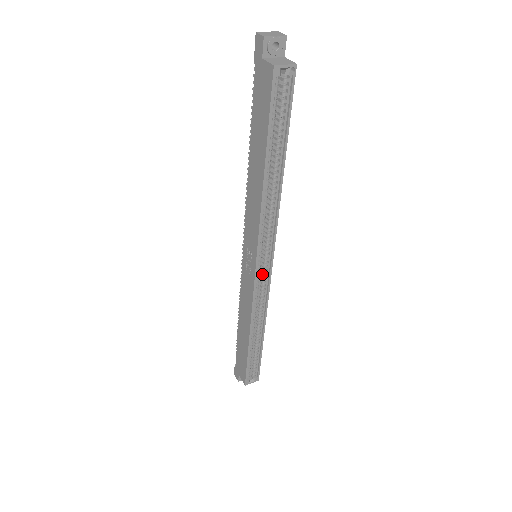
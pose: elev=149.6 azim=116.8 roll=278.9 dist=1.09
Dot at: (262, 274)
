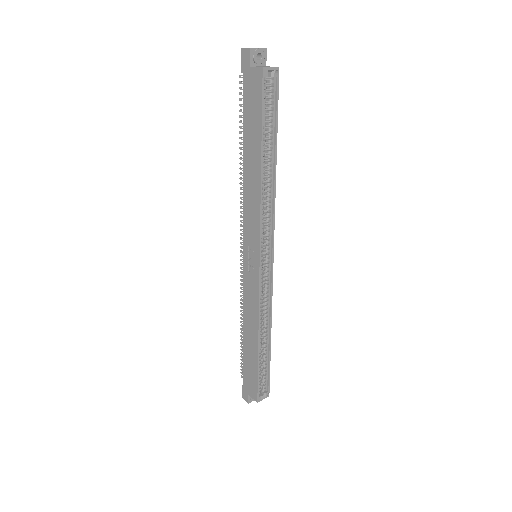
Dot at: (264, 272)
